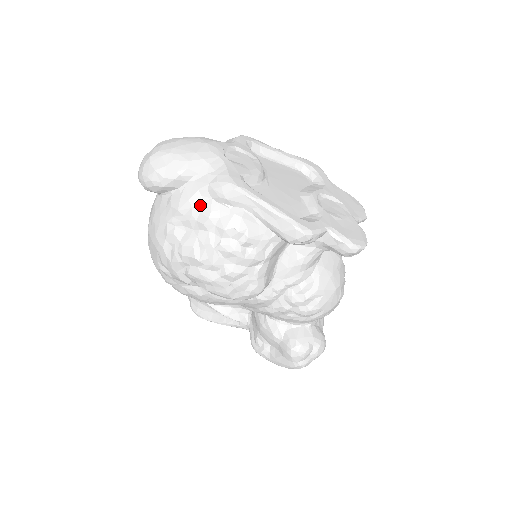
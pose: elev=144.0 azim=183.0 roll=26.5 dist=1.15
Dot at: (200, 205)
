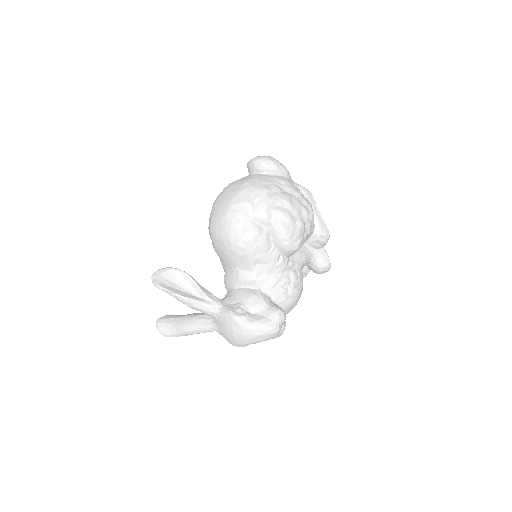
Dot at: (295, 187)
